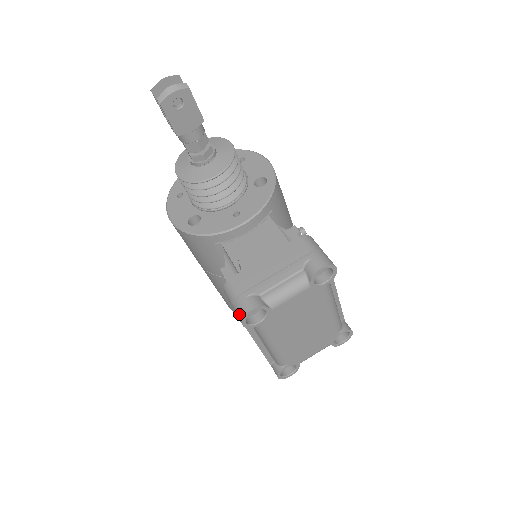
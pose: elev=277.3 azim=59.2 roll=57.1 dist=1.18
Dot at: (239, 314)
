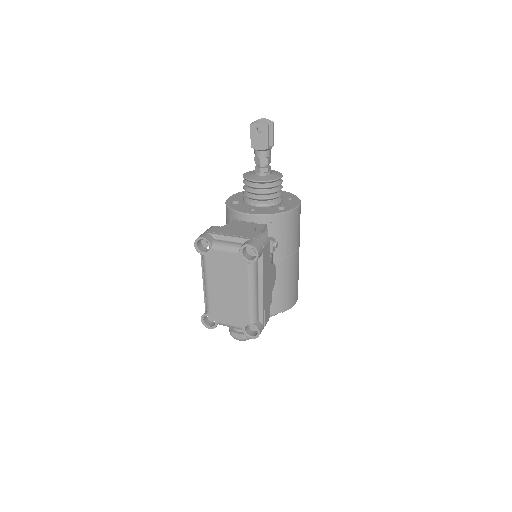
Dot at: (198, 238)
